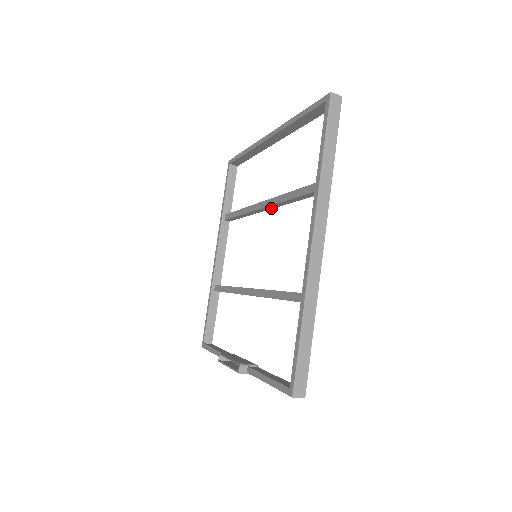
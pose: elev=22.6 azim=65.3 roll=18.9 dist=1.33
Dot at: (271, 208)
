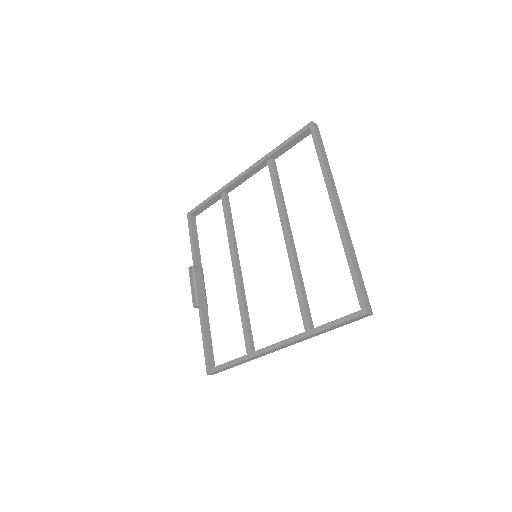
Dot at: occluded
